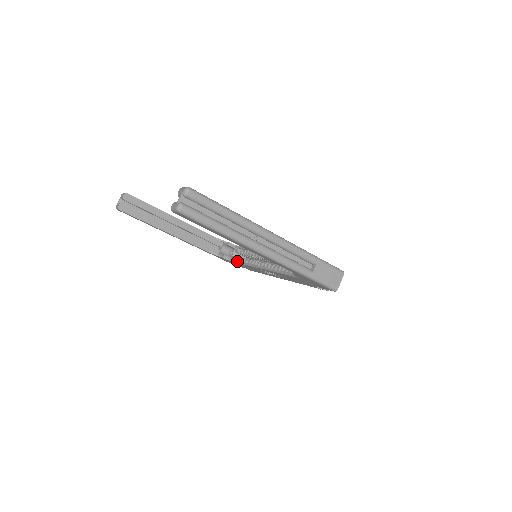
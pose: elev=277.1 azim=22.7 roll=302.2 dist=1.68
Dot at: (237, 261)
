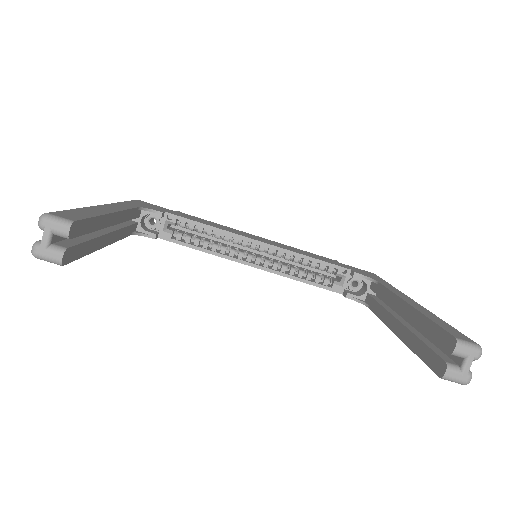
Dot at: (185, 244)
